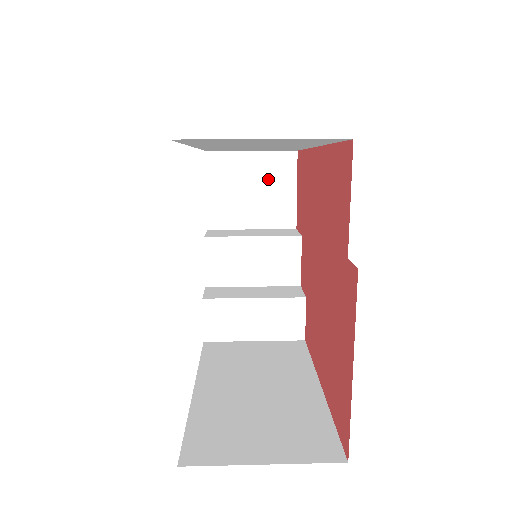
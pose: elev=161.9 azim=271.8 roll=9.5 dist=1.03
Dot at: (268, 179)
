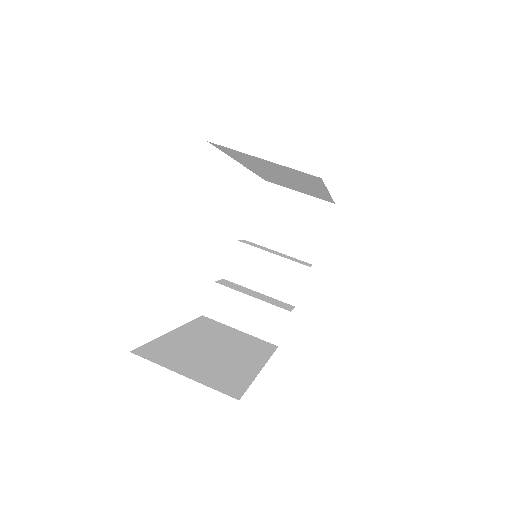
Dot at: (305, 218)
